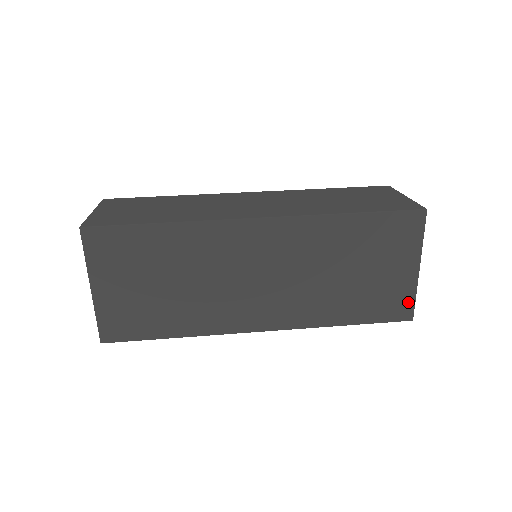
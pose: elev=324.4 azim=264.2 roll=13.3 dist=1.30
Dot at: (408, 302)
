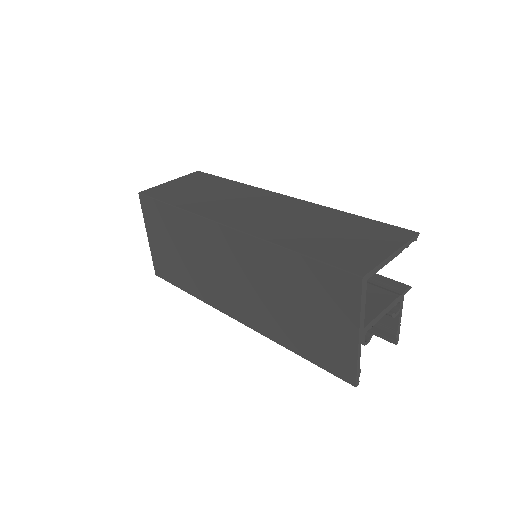
Dot at: (350, 365)
